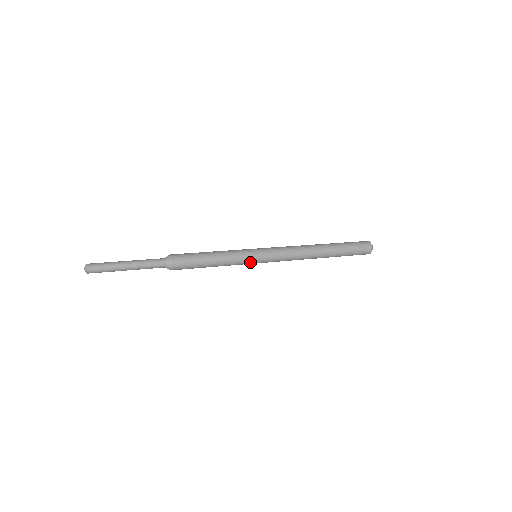
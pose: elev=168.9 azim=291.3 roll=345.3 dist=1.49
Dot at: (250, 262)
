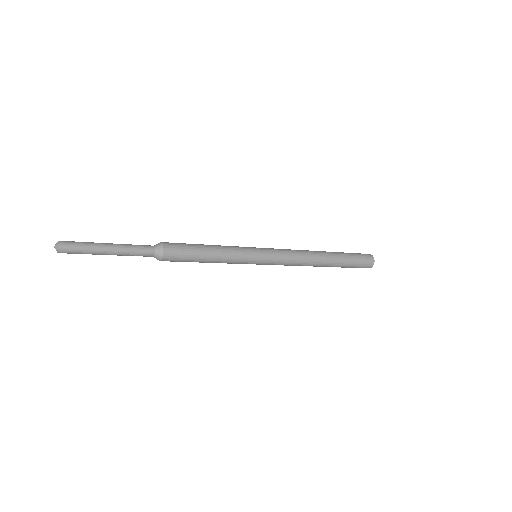
Dot at: (250, 261)
